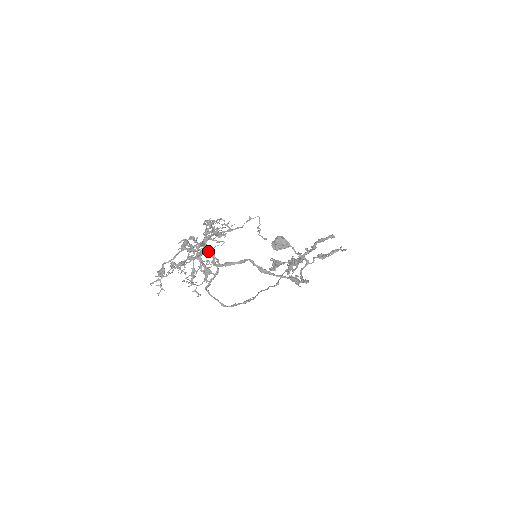
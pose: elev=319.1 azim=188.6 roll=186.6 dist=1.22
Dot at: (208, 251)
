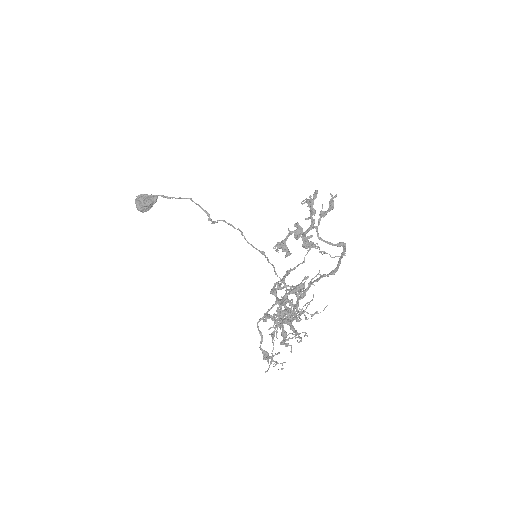
Dot at: occluded
